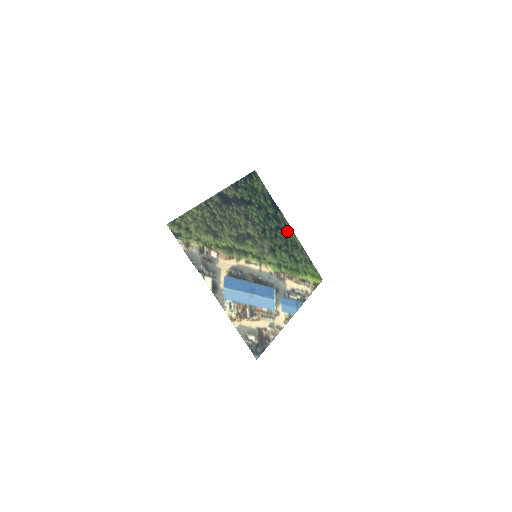
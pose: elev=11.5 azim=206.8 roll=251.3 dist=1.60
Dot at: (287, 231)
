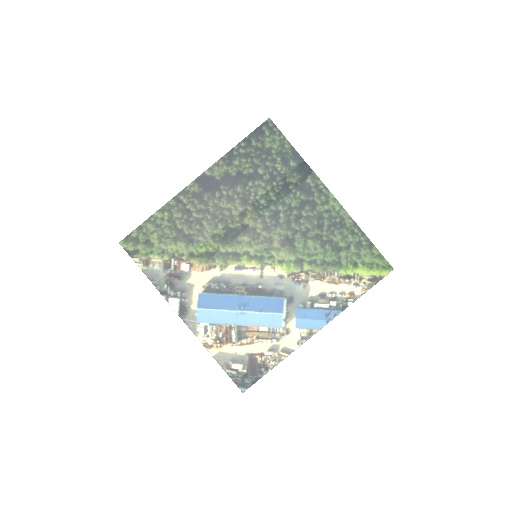
Dot at: (324, 204)
